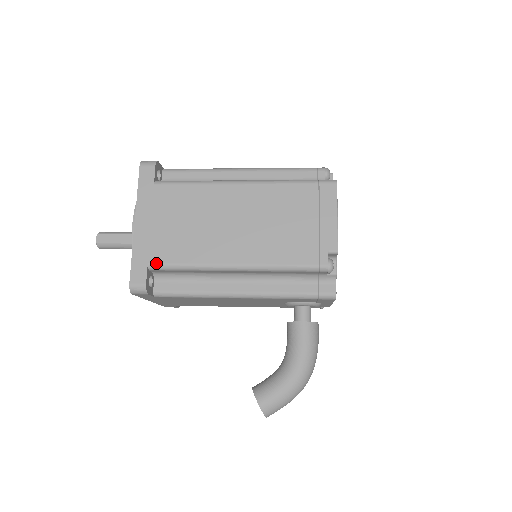
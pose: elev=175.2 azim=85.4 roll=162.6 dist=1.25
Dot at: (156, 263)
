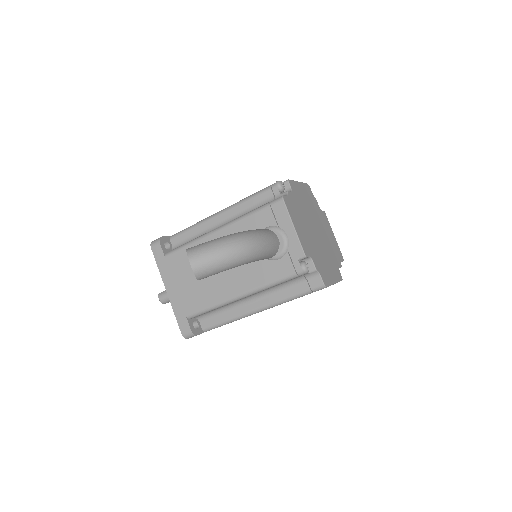
Dot at: (176, 234)
